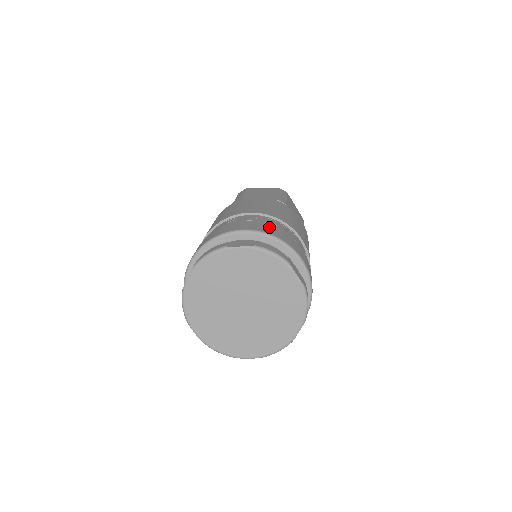
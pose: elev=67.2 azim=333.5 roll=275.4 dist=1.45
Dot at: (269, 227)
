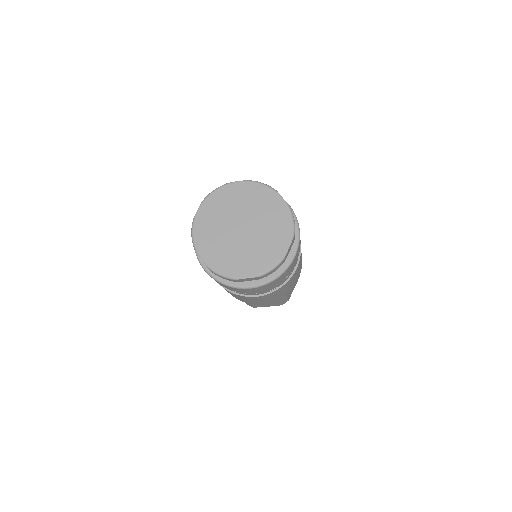
Dot at: occluded
